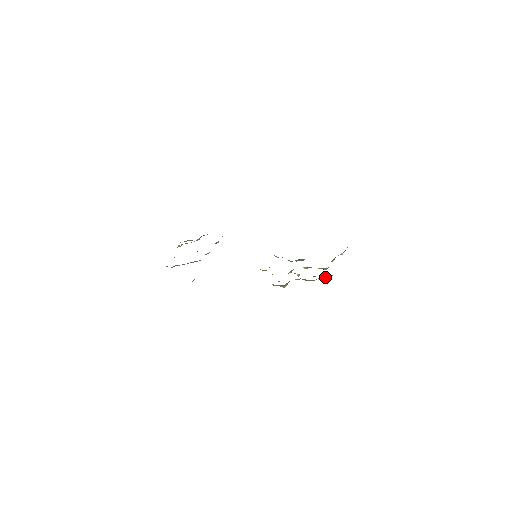
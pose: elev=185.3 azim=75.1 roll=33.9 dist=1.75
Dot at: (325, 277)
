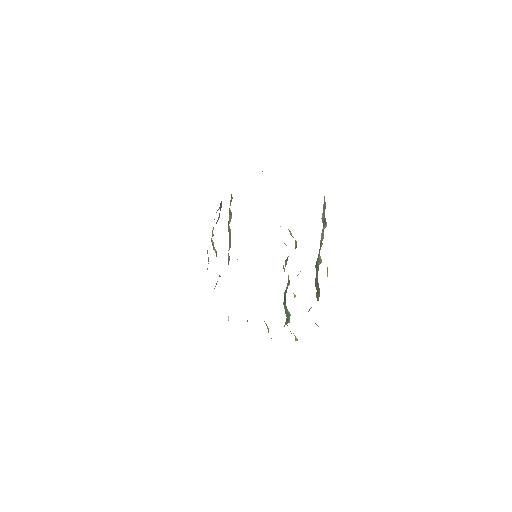
Dot at: occluded
